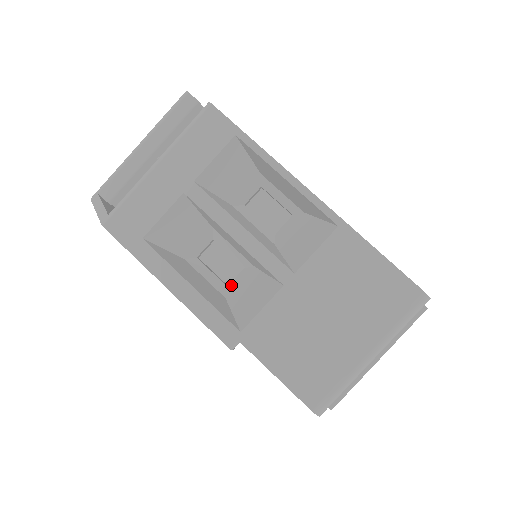
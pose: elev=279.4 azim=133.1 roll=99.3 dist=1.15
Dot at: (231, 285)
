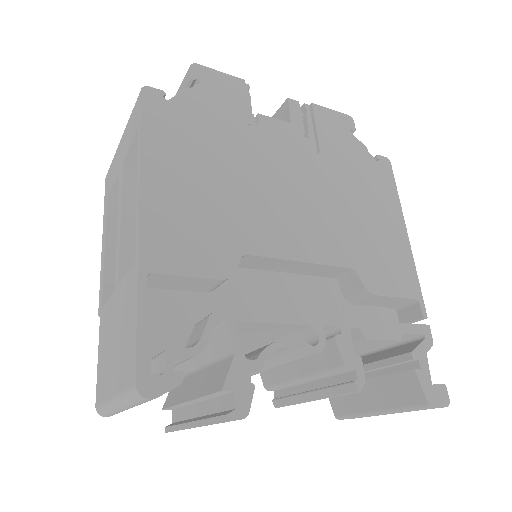
Dot at: occluded
